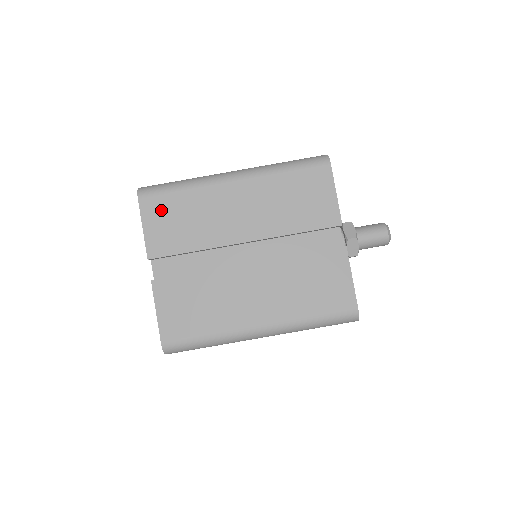
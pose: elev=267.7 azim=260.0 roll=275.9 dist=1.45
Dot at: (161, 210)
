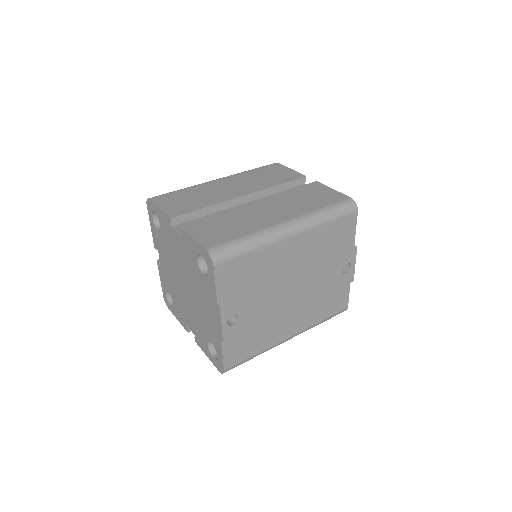
Dot at: (170, 199)
